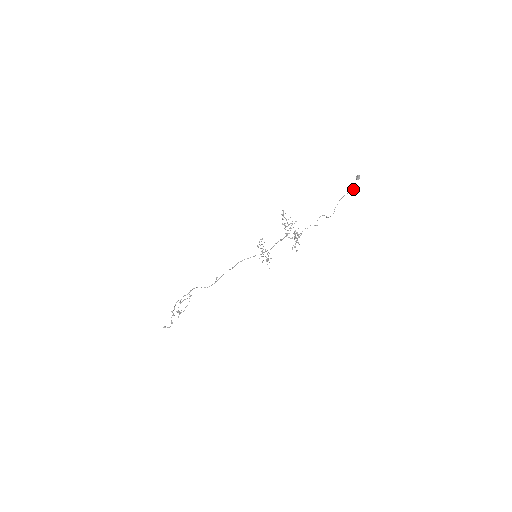
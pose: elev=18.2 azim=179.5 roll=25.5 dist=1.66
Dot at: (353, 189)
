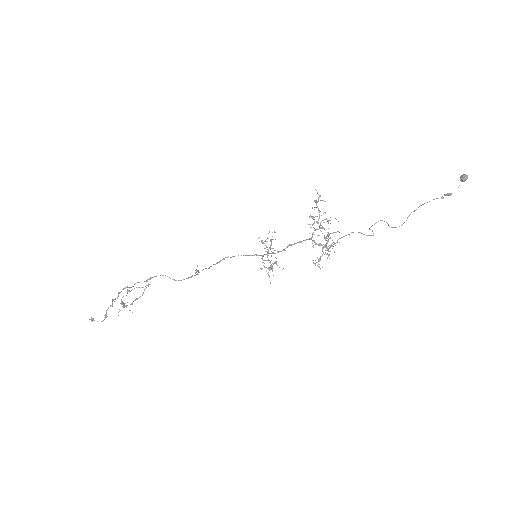
Dot at: (450, 194)
